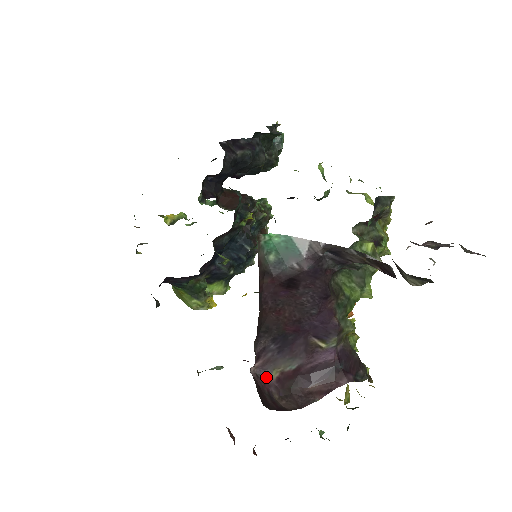
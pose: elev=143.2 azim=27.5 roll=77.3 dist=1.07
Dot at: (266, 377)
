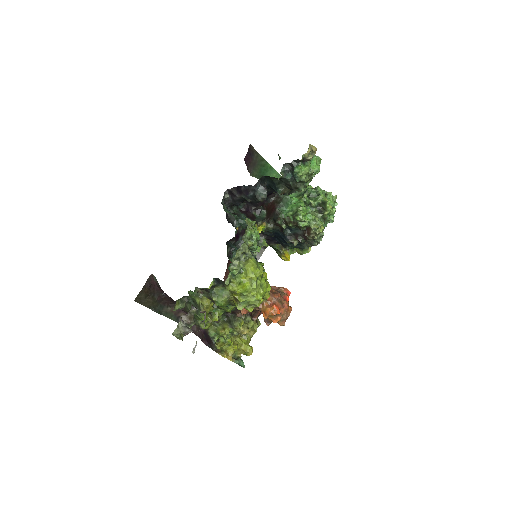
Dot at: occluded
